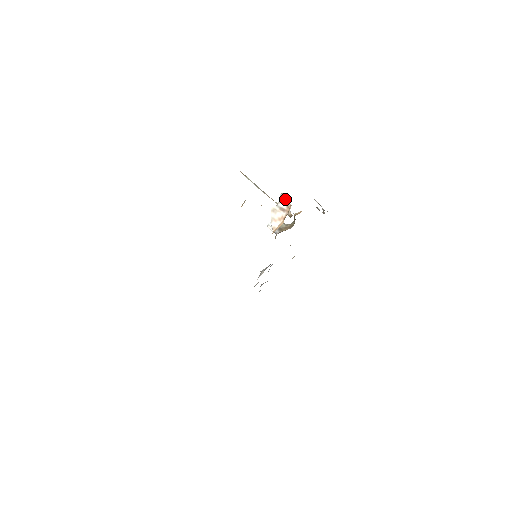
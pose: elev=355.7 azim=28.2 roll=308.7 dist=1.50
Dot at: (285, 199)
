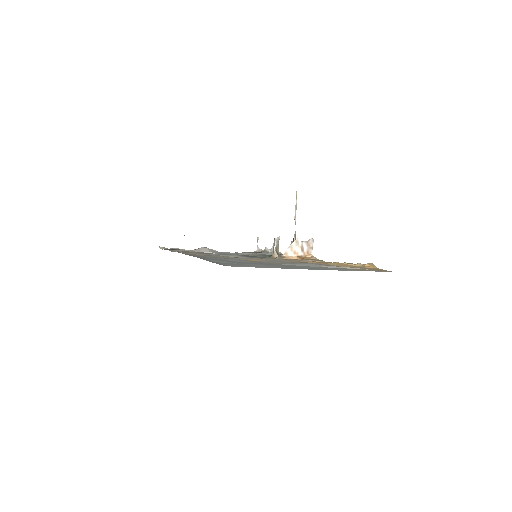
Dot at: (311, 245)
